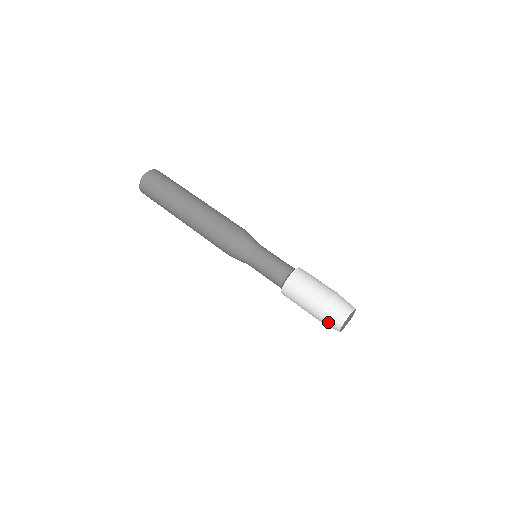
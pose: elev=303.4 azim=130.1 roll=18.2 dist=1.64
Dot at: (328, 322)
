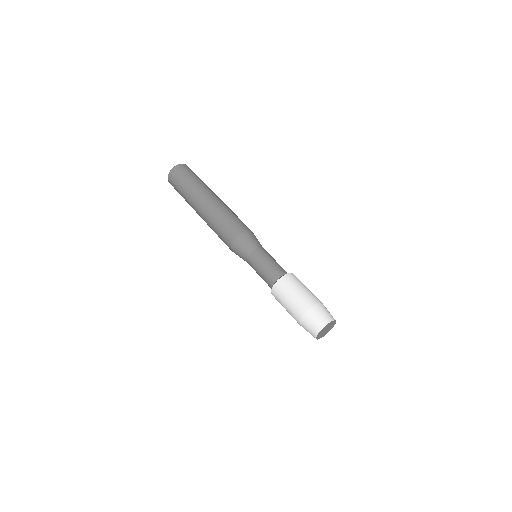
Dot at: (306, 329)
